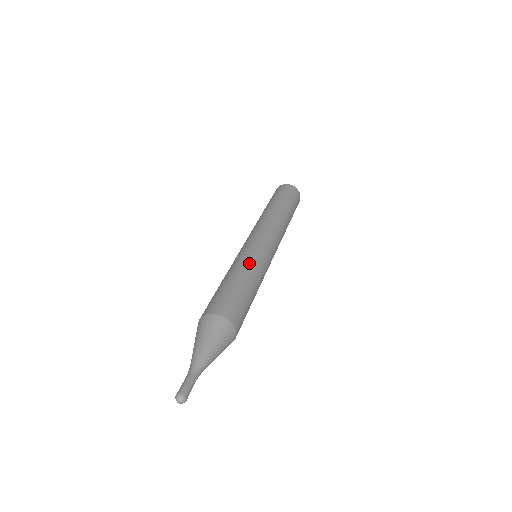
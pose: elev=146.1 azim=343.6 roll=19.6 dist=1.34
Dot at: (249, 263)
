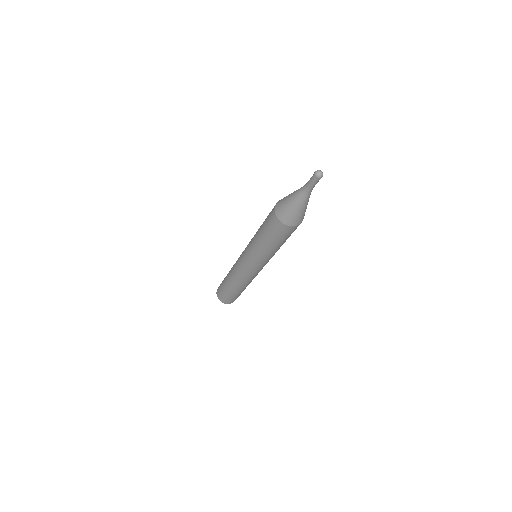
Dot at: occluded
